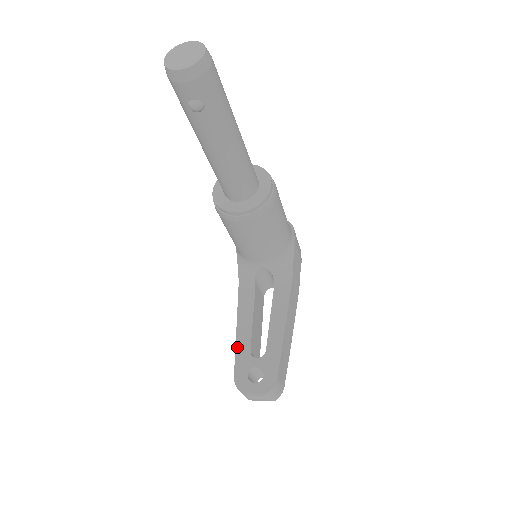
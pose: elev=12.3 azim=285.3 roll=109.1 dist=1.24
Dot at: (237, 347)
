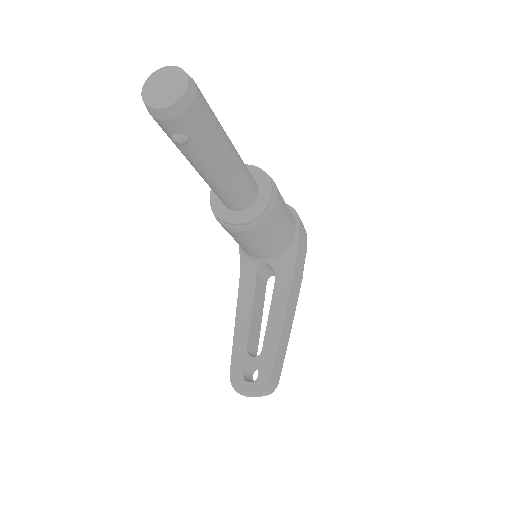
Dot at: (234, 343)
